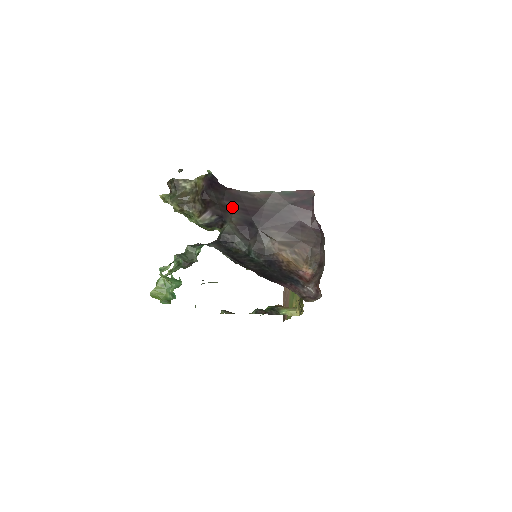
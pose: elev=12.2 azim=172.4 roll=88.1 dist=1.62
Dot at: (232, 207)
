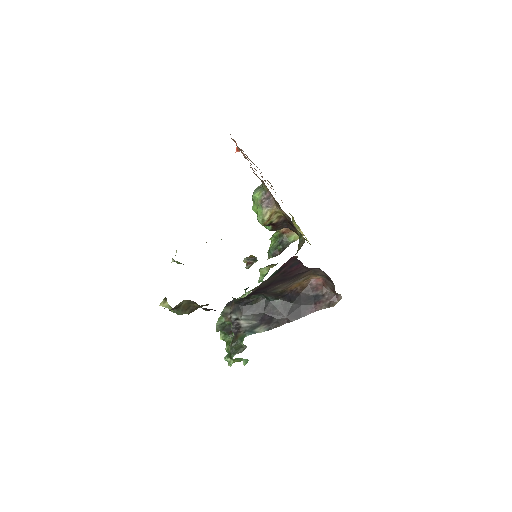
Dot at: occluded
